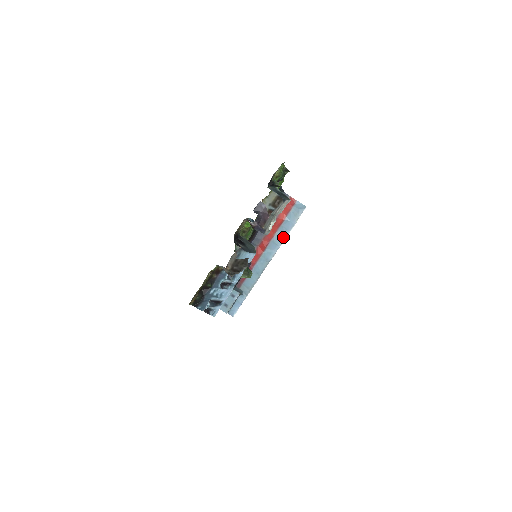
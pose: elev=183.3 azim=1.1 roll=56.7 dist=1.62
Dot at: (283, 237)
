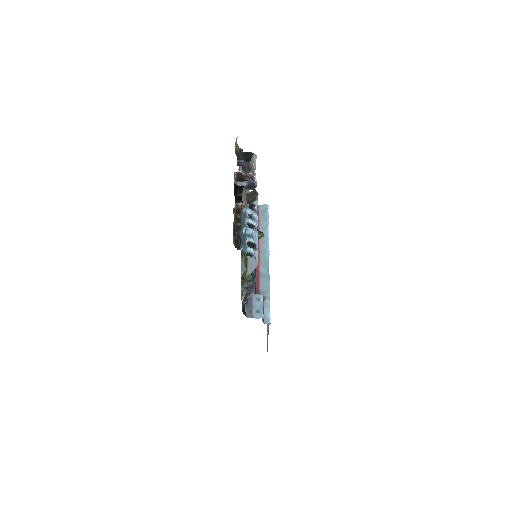
Dot at: (266, 235)
